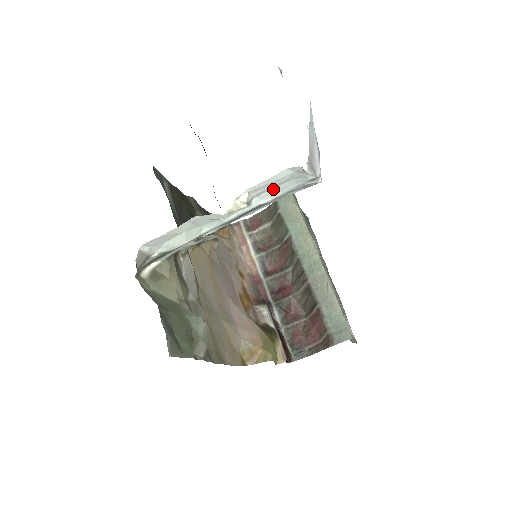
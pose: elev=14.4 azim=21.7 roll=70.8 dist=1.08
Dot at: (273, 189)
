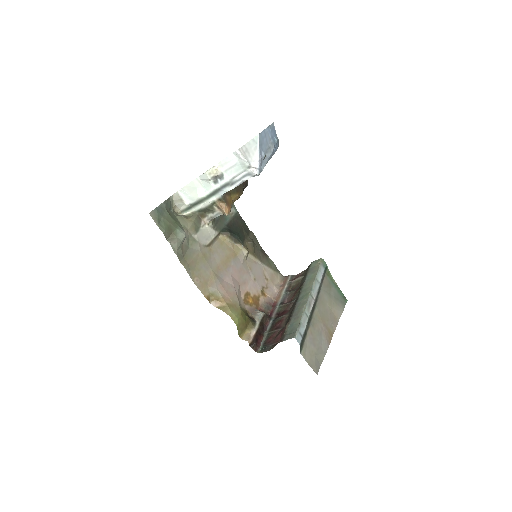
Dot at: (232, 169)
